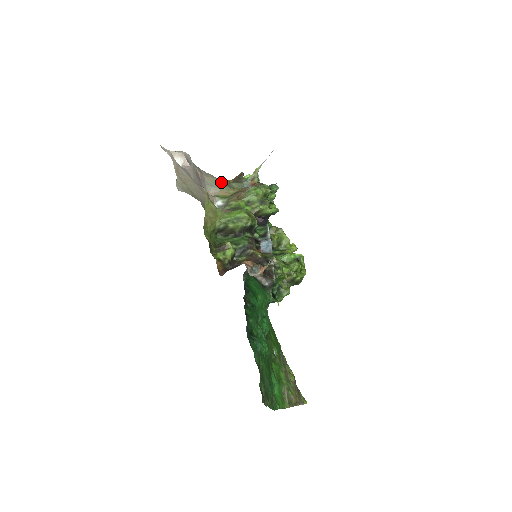
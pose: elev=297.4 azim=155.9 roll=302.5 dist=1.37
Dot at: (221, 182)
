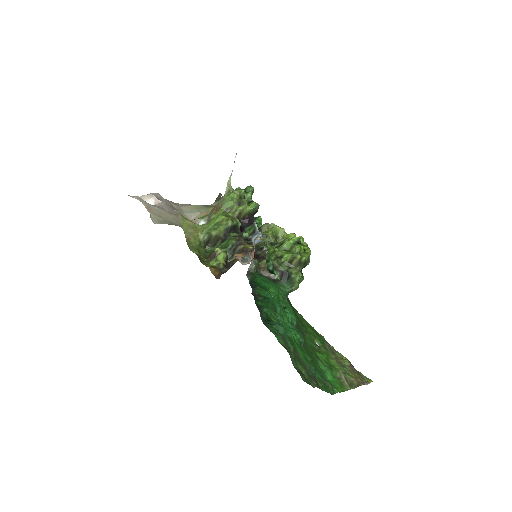
Dot at: (199, 206)
